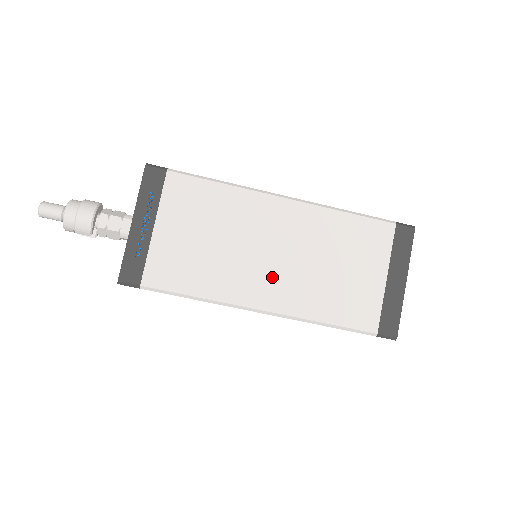
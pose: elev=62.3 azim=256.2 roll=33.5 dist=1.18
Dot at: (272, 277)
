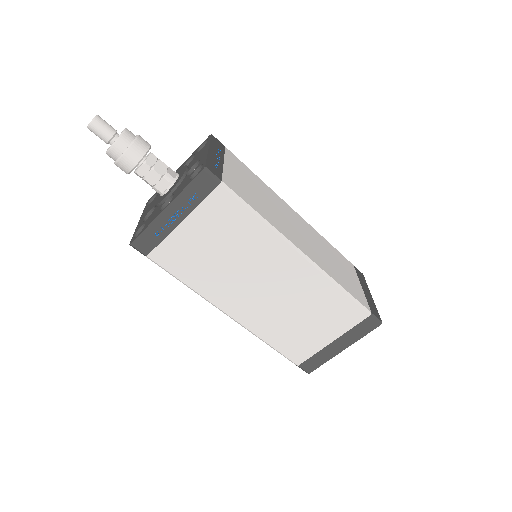
Dot at: (251, 301)
